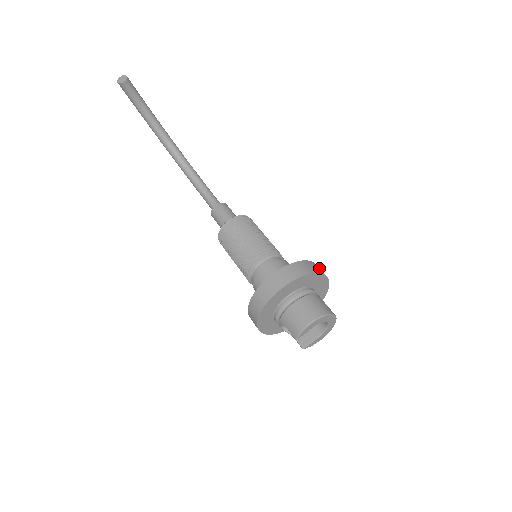
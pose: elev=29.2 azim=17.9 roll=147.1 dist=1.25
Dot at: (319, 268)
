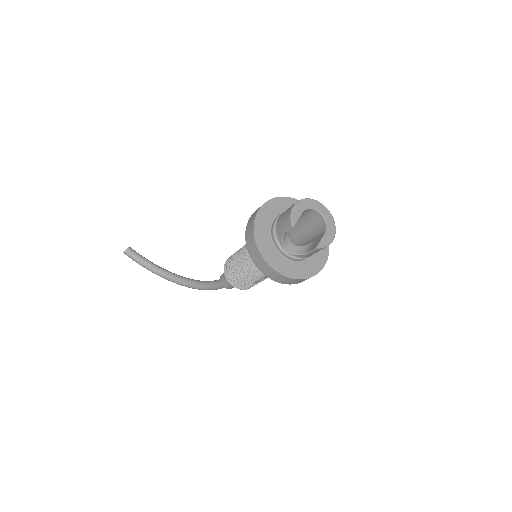
Dot at: occluded
